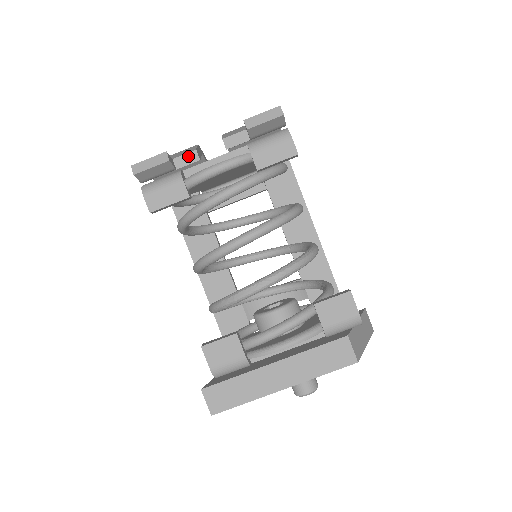
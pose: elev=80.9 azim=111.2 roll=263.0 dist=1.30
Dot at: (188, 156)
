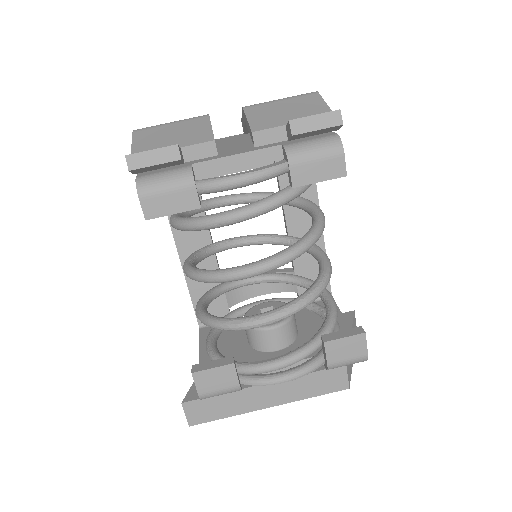
Dot at: (203, 147)
